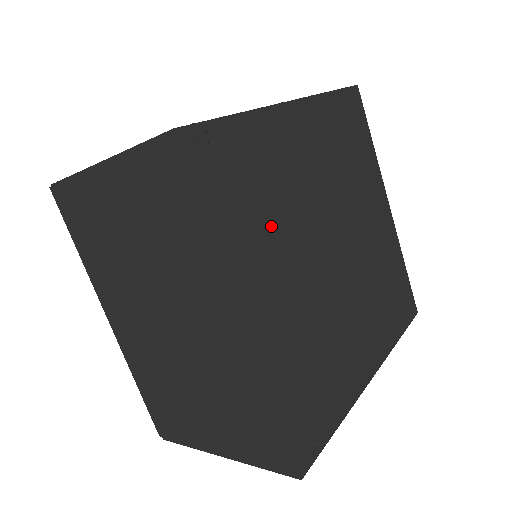
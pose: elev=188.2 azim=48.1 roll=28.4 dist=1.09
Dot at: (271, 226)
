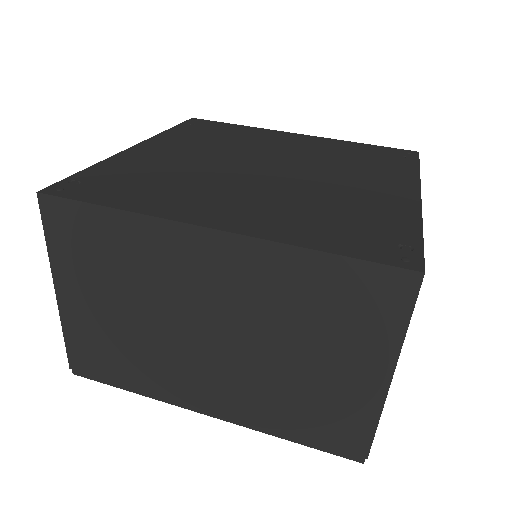
Dot at: (182, 185)
